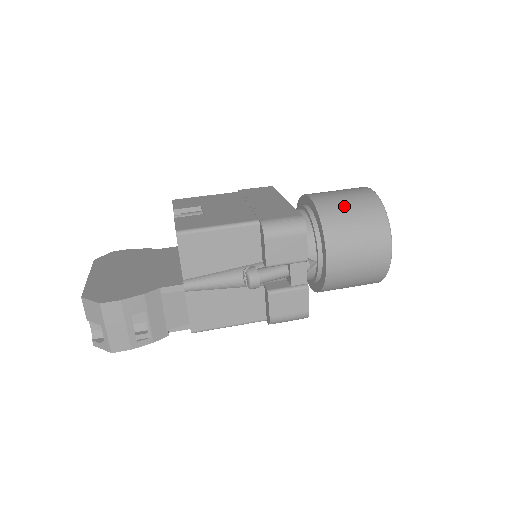
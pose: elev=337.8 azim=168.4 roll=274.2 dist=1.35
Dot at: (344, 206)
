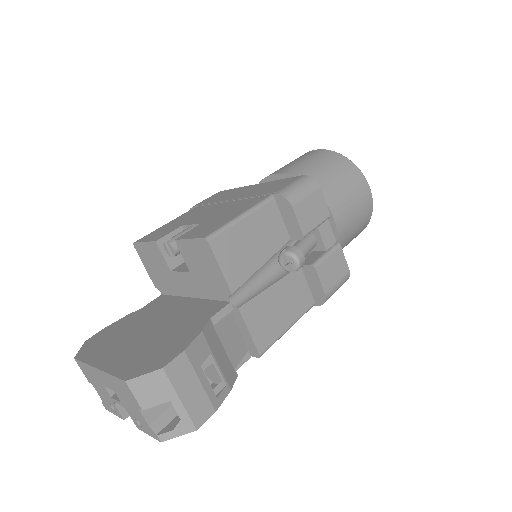
Dot at: (314, 166)
